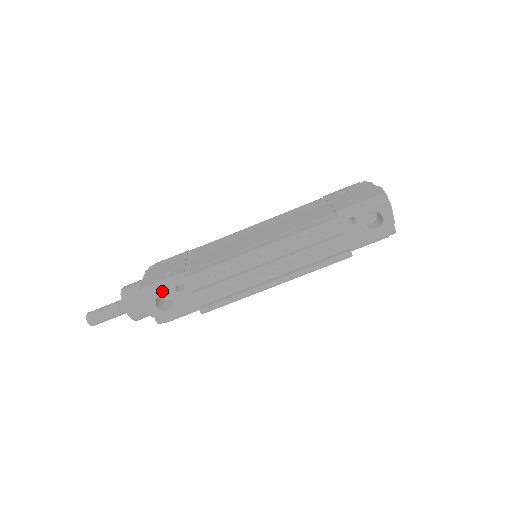
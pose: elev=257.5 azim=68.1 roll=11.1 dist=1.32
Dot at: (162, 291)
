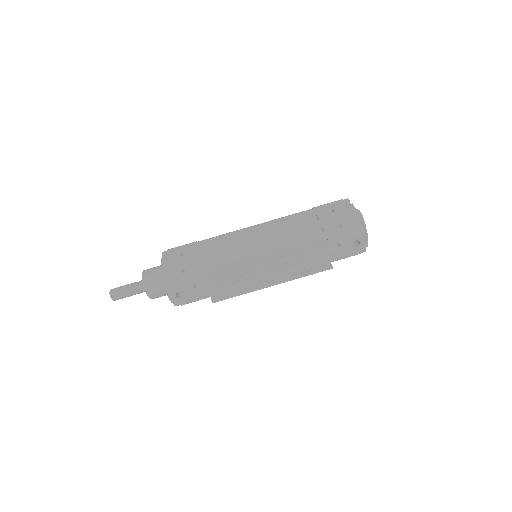
Dot at: (183, 288)
